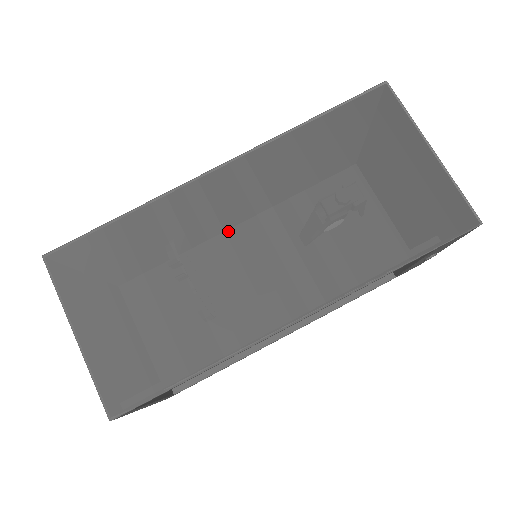
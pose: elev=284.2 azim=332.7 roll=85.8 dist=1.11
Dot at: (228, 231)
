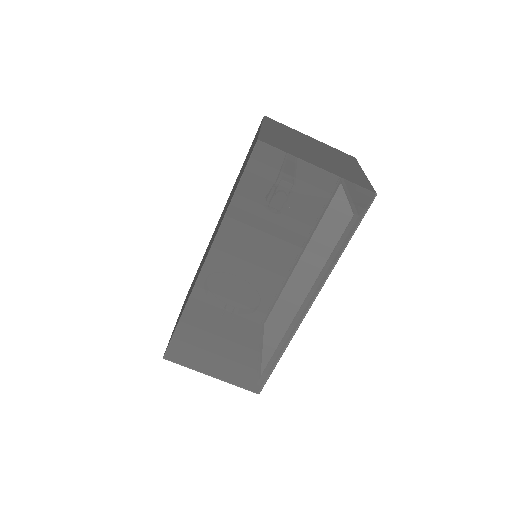
Dot at: (240, 291)
